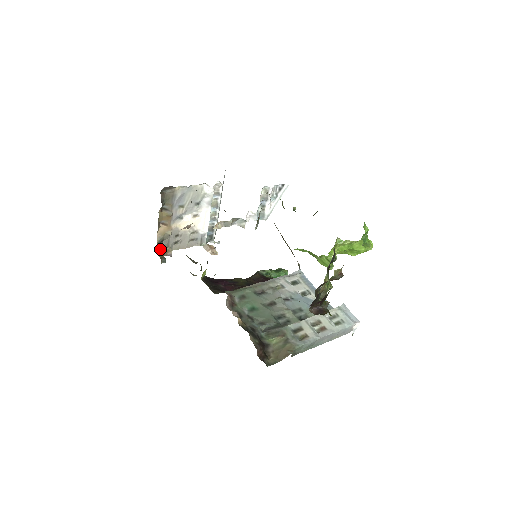
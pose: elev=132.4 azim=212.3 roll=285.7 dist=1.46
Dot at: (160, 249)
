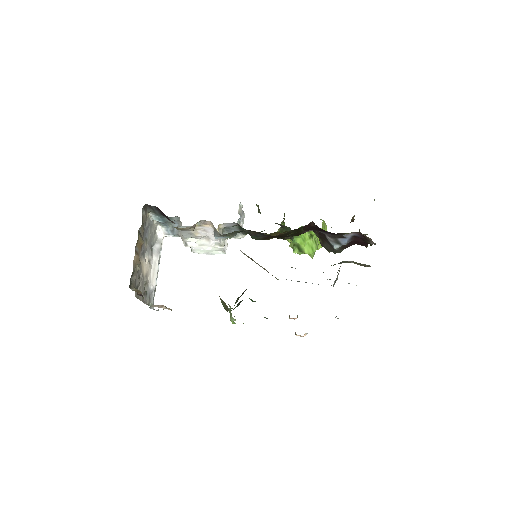
Dot at: (129, 287)
